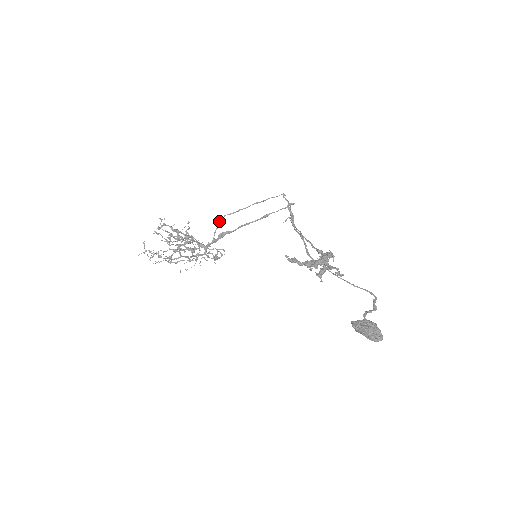
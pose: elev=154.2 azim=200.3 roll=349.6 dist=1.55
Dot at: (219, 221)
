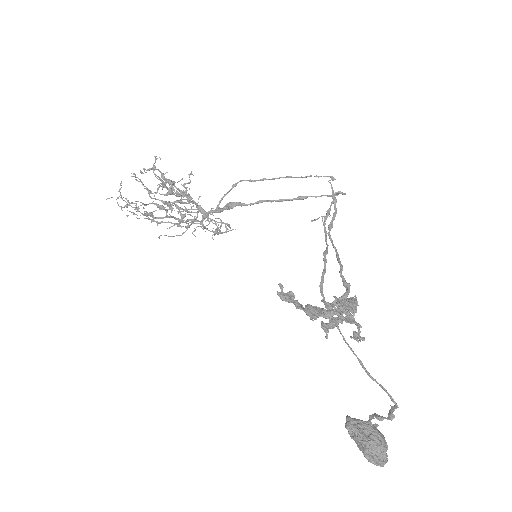
Dot at: (232, 185)
